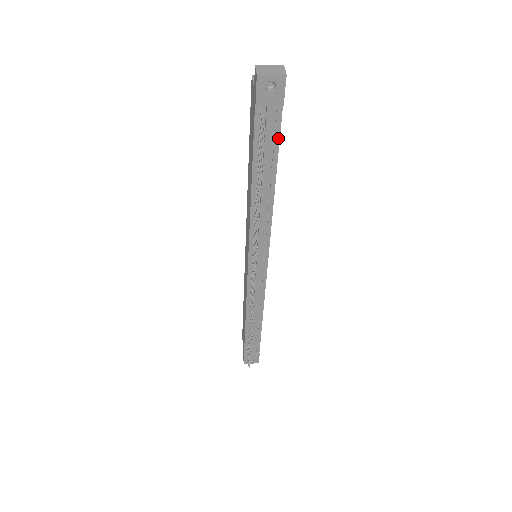
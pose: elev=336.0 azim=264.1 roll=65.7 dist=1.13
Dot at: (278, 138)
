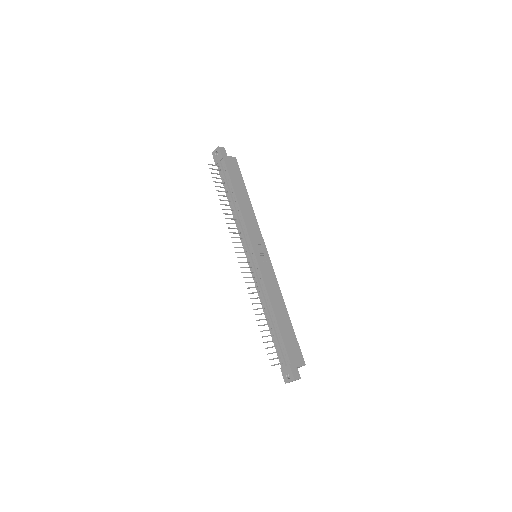
Dot at: (228, 173)
